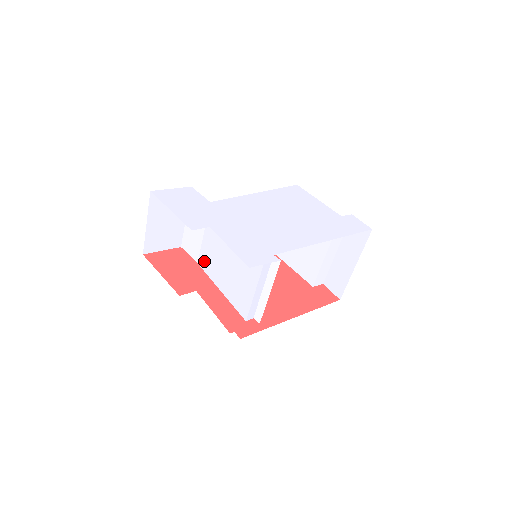
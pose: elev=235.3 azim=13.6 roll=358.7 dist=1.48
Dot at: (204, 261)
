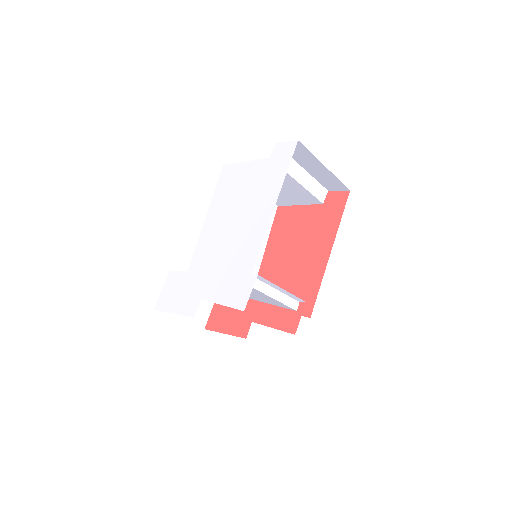
Dot at: occluded
